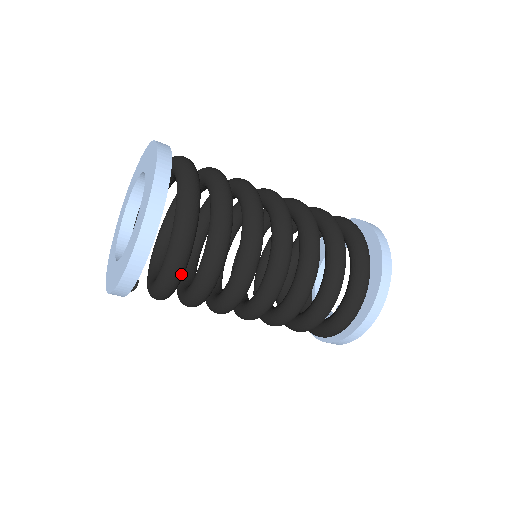
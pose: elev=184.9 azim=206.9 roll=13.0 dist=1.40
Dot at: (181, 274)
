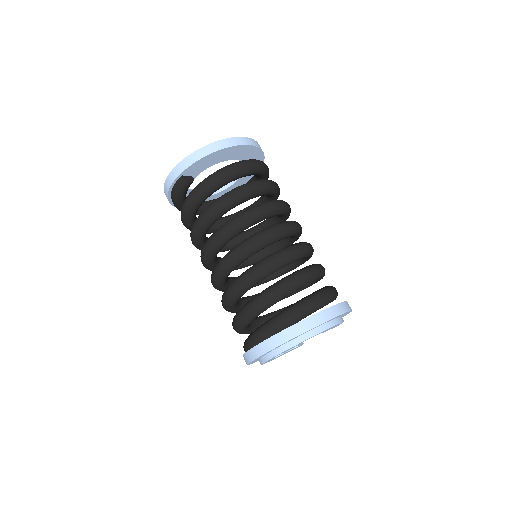
Dot at: (230, 175)
